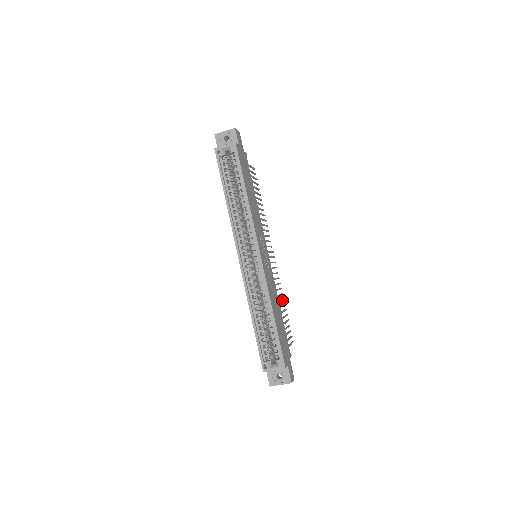
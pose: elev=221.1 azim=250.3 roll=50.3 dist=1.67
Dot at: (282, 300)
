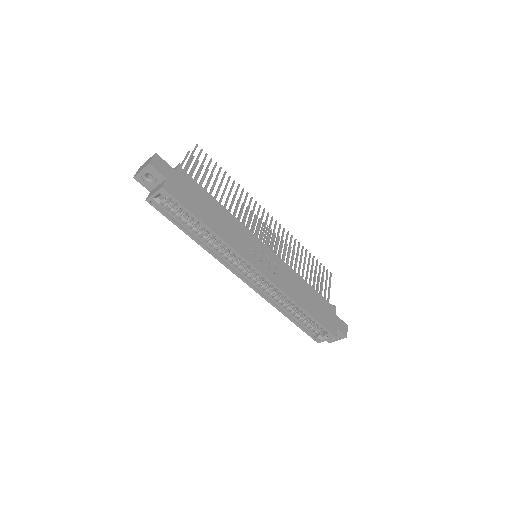
Dot at: (302, 253)
